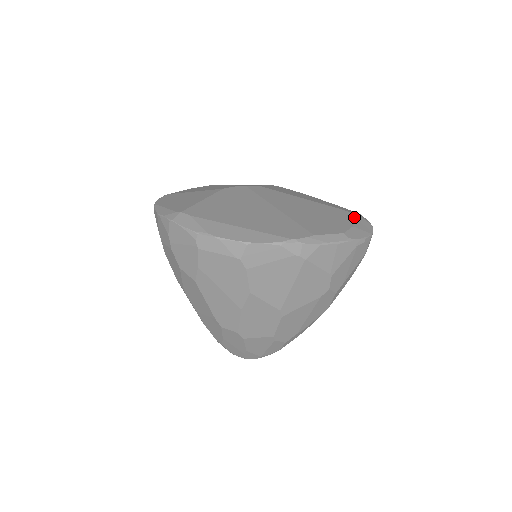
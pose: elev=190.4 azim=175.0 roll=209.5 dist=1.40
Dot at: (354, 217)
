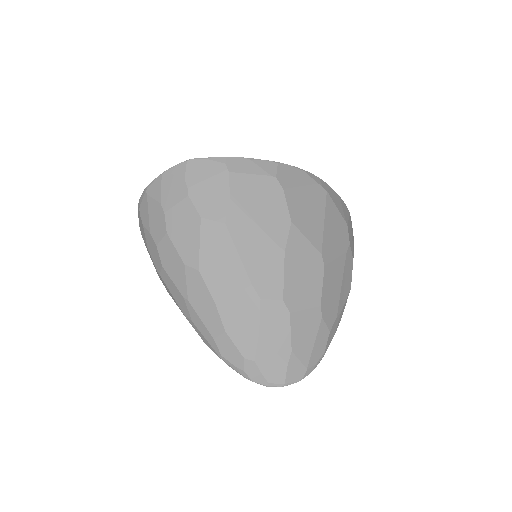
Dot at: occluded
